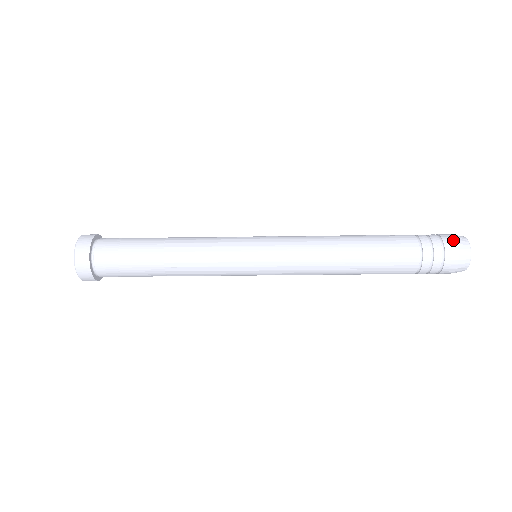
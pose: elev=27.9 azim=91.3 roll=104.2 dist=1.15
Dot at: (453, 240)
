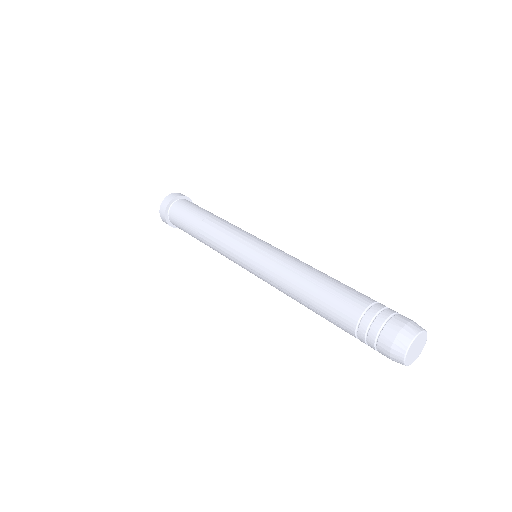
Dot at: (389, 341)
